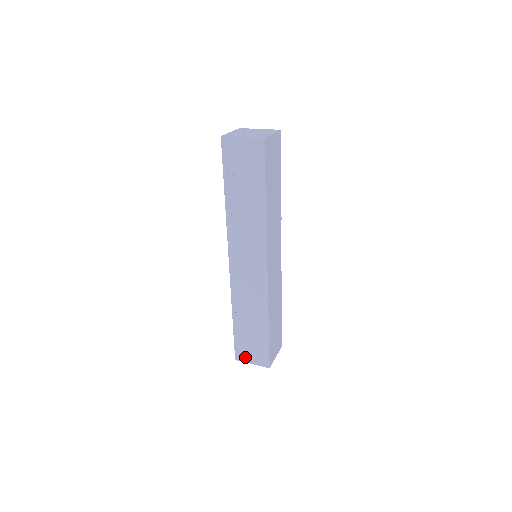
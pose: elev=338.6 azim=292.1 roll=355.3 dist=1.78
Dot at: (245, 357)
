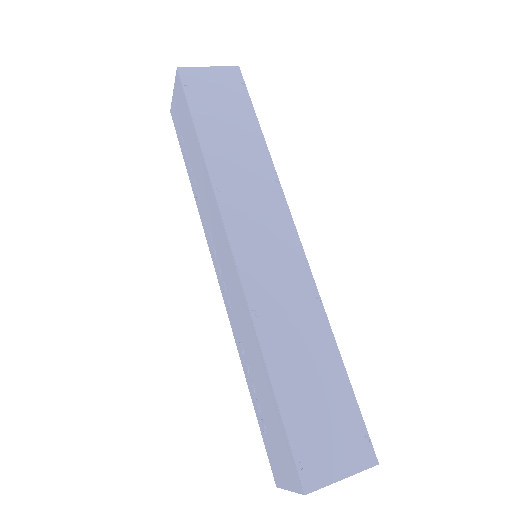
Dot at: (279, 474)
